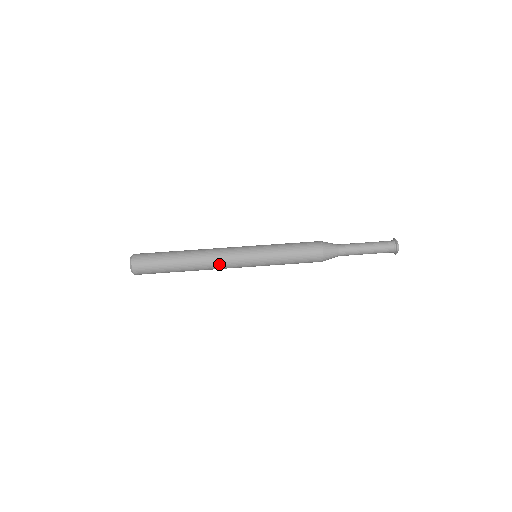
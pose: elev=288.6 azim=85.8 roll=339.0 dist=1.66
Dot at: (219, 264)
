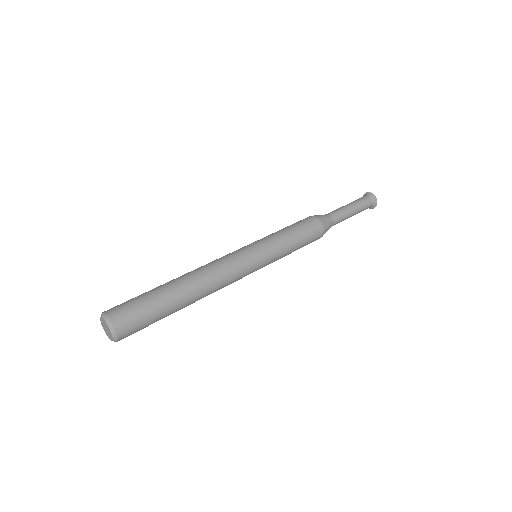
Dot at: (225, 278)
